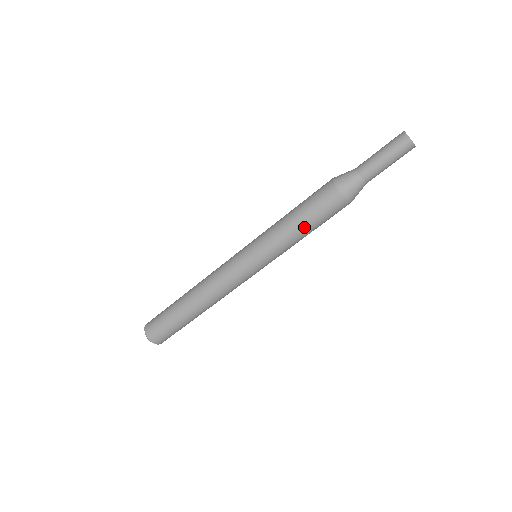
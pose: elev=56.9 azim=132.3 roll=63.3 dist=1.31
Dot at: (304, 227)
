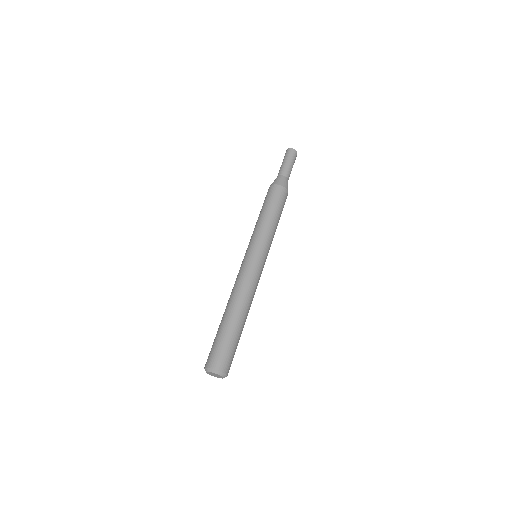
Dot at: (263, 212)
